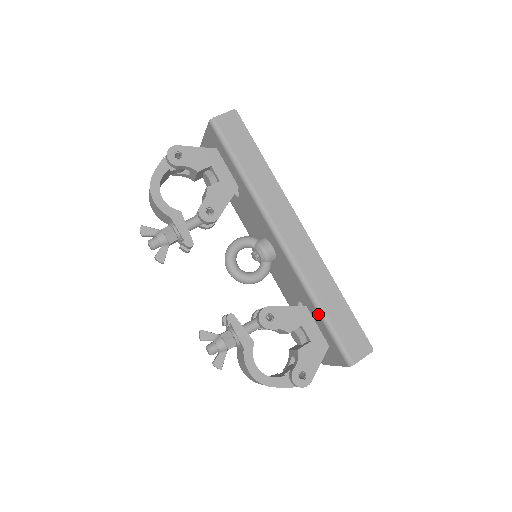
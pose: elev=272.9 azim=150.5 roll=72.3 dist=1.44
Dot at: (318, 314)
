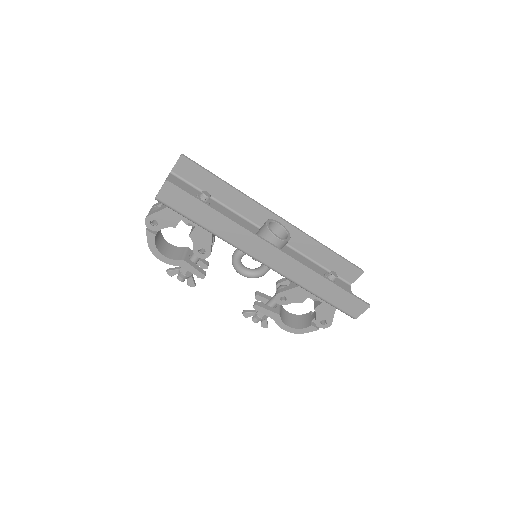
Dot at: (316, 296)
